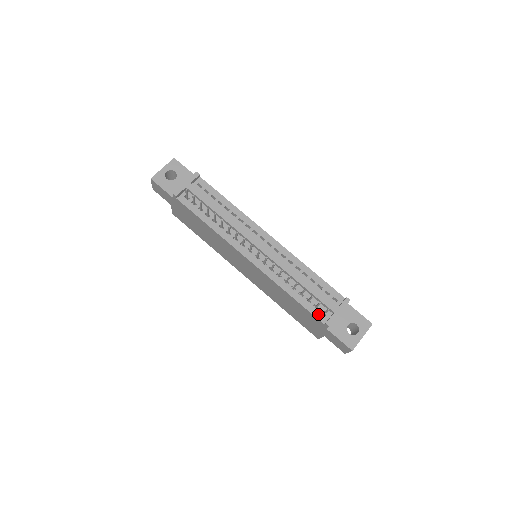
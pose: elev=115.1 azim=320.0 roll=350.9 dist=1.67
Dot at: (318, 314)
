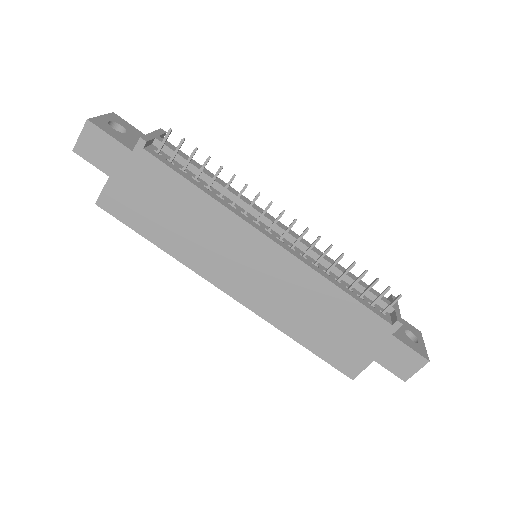
Dot at: (379, 313)
